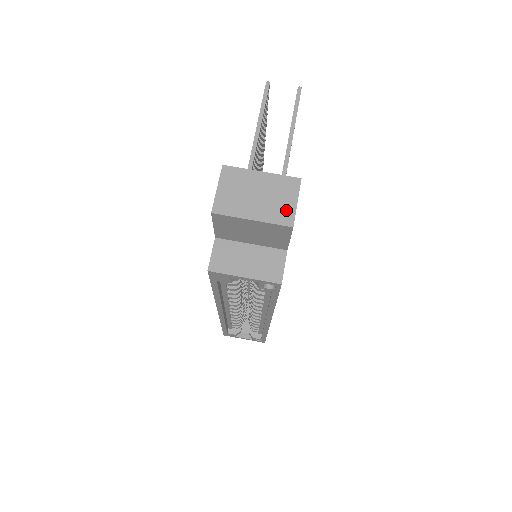
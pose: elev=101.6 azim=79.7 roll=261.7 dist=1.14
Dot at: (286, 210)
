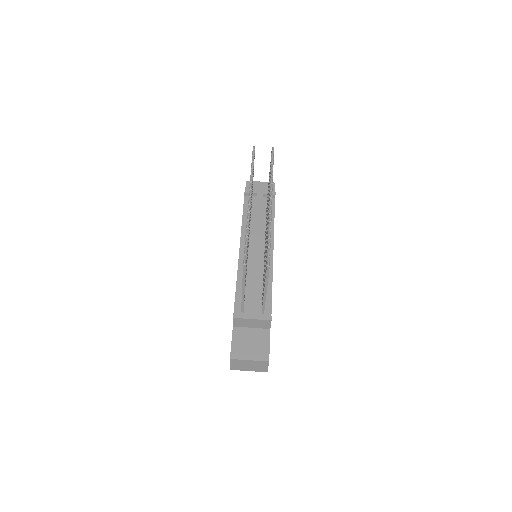
Dot at: (263, 369)
